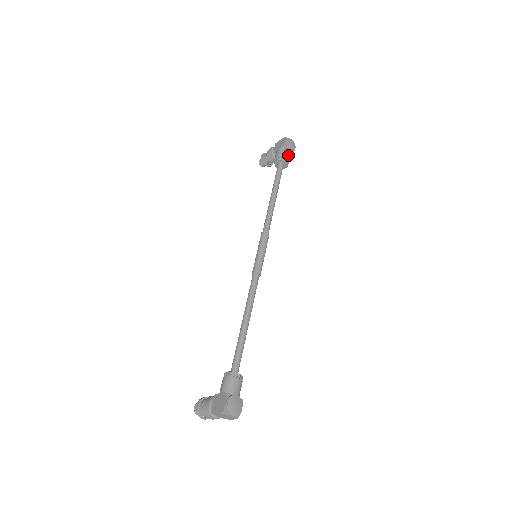
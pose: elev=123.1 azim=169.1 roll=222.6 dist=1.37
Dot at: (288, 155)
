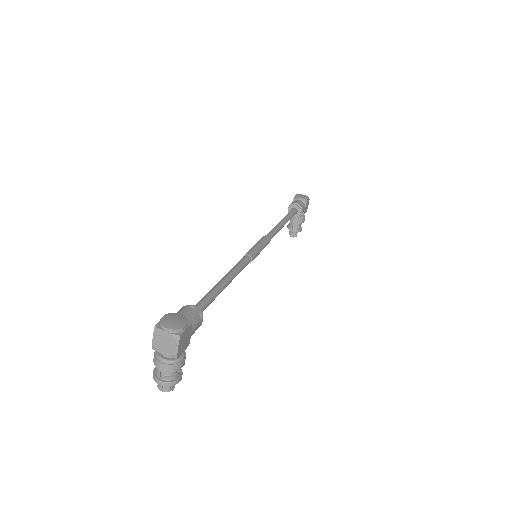
Dot at: (299, 202)
